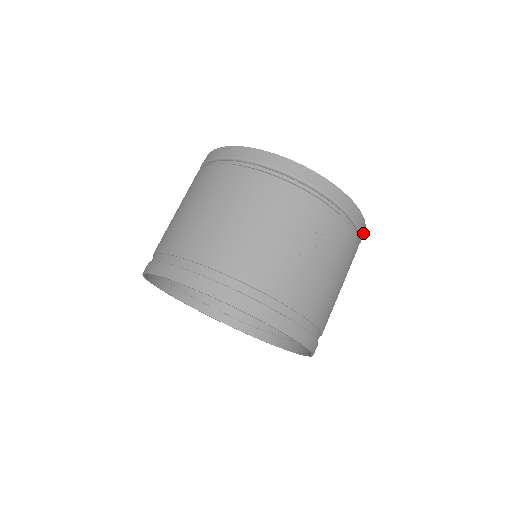
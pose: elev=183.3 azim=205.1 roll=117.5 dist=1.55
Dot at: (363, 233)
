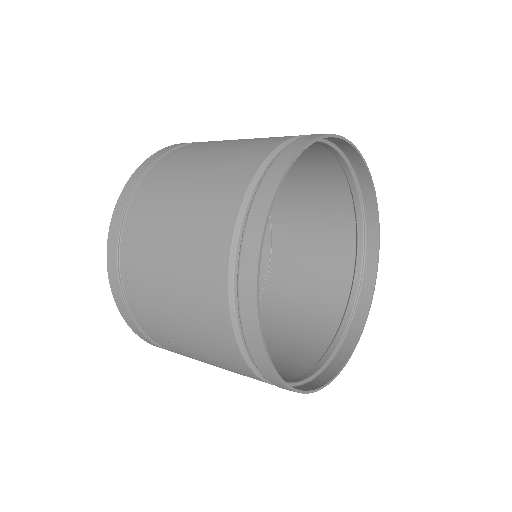
Dot at: (317, 385)
